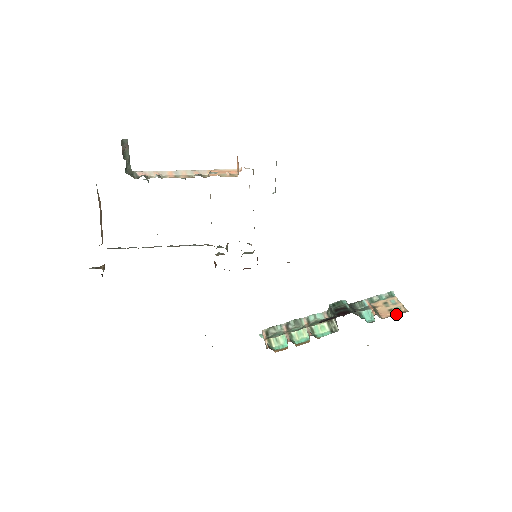
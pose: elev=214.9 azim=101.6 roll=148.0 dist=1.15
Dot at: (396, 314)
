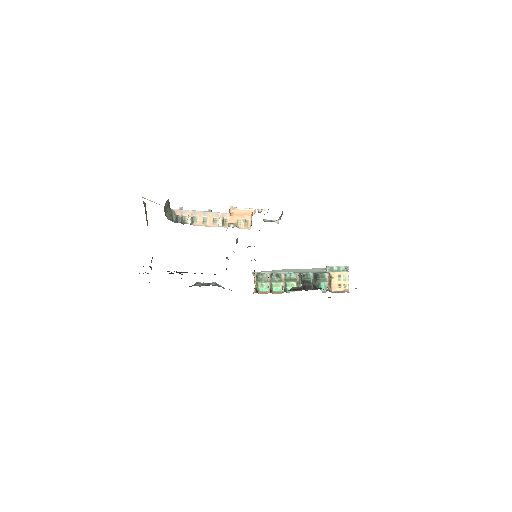
Dot at: (341, 291)
